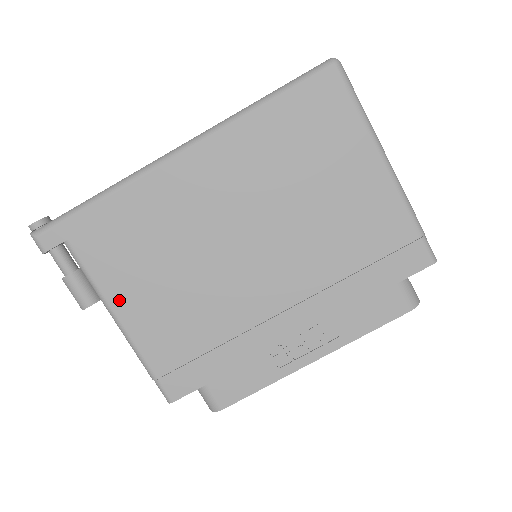
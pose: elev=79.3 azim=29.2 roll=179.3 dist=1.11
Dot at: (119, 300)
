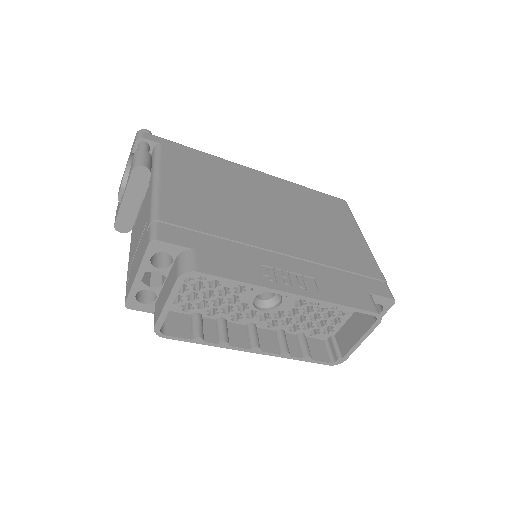
Dot at: (169, 177)
